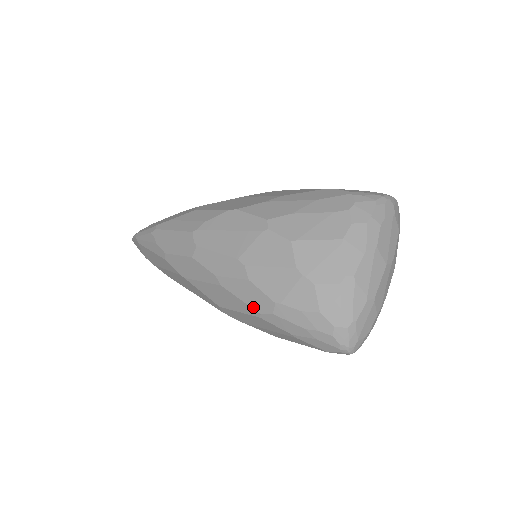
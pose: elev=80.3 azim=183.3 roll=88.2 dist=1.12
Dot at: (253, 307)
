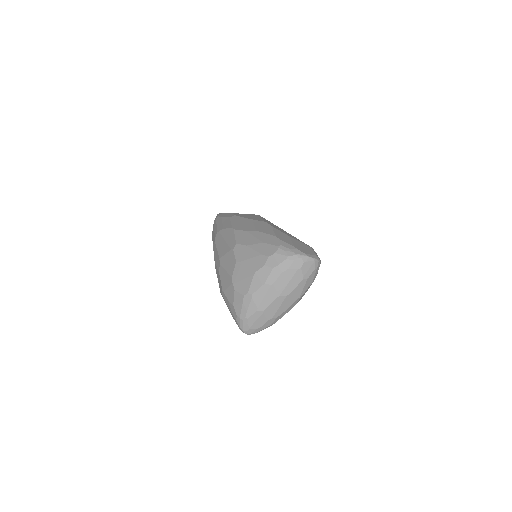
Dot at: (219, 287)
